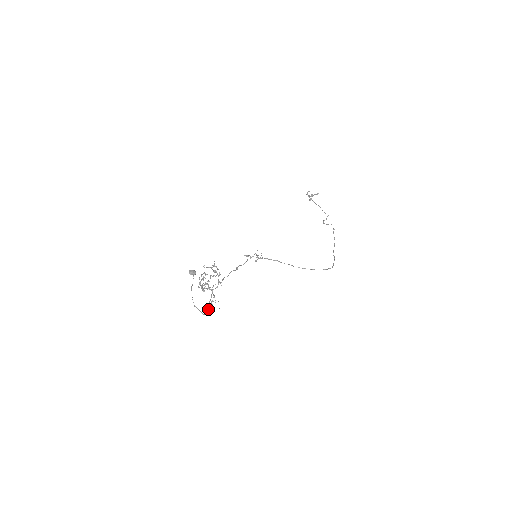
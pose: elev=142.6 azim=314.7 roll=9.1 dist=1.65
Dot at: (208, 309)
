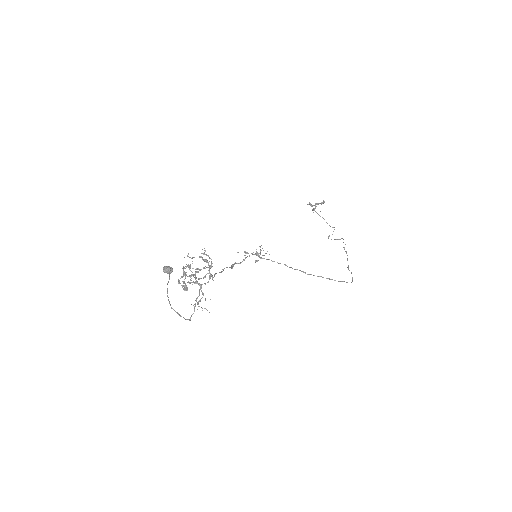
Dot at: (194, 310)
